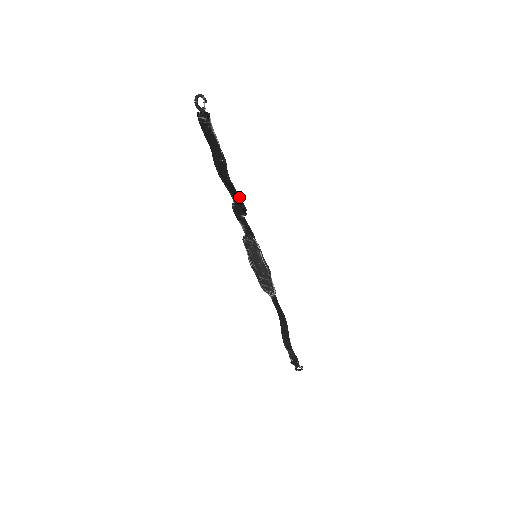
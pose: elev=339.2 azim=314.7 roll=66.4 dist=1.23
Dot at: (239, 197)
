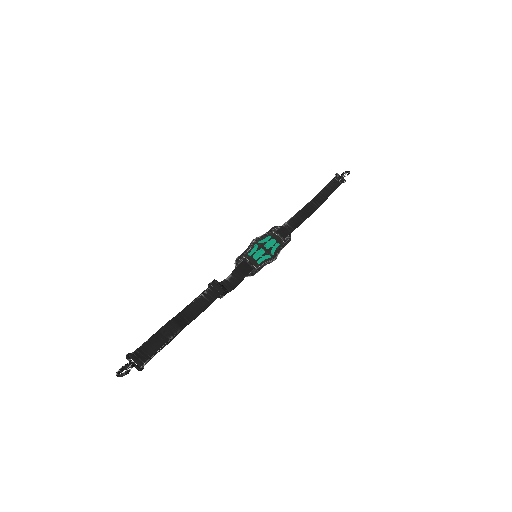
Dot at: occluded
